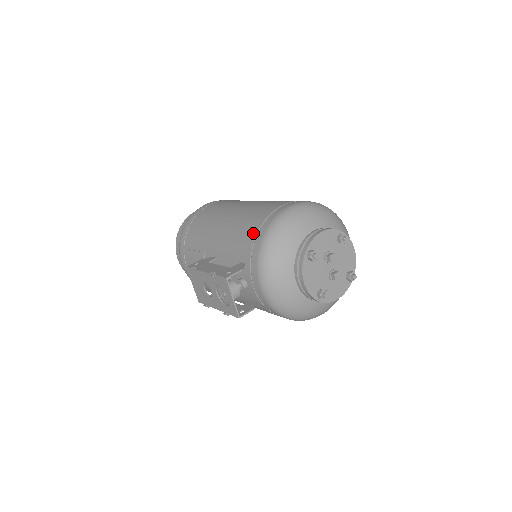
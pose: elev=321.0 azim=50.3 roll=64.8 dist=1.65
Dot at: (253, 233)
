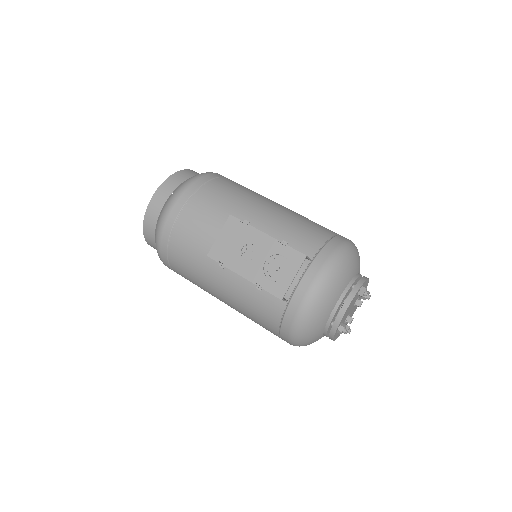
Dot at: (322, 237)
